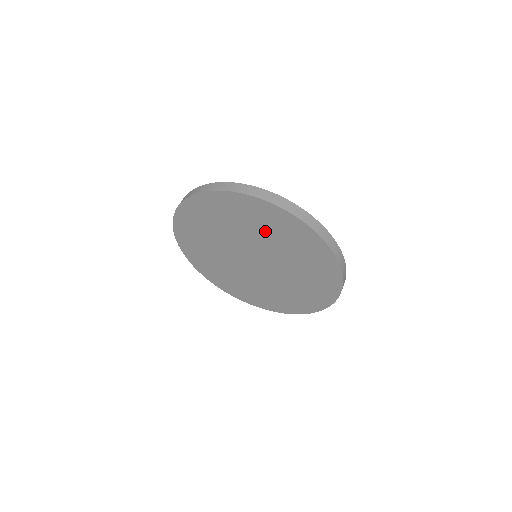
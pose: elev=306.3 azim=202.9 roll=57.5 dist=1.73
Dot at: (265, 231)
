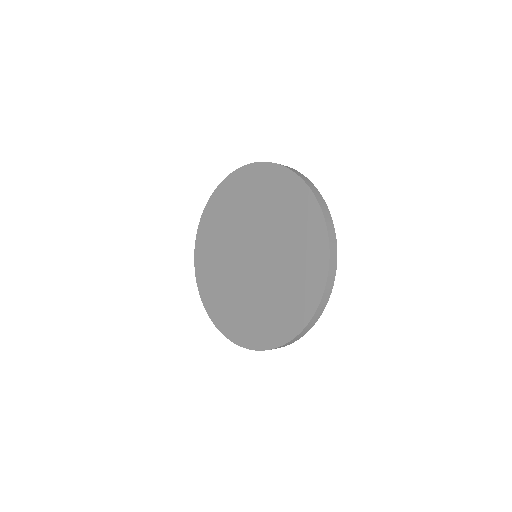
Dot at: (283, 219)
